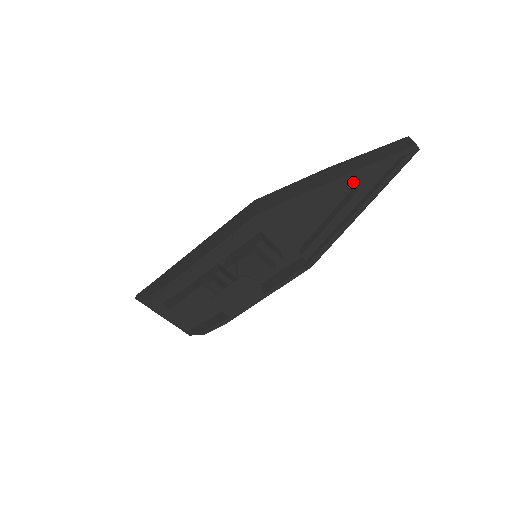
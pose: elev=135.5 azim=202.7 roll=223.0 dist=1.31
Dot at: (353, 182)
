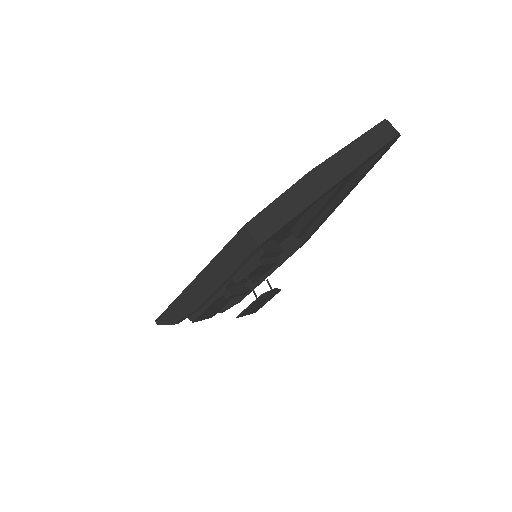
Dot at: occluded
